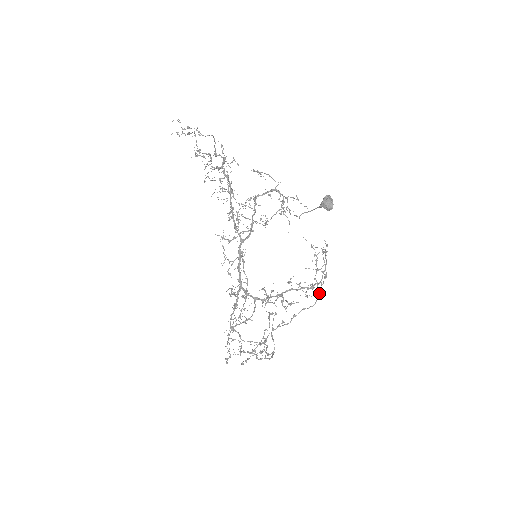
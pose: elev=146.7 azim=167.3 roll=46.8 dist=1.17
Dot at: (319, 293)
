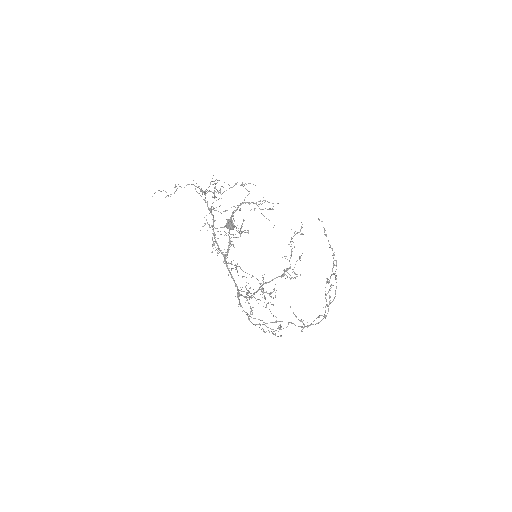
Dot at: occluded
